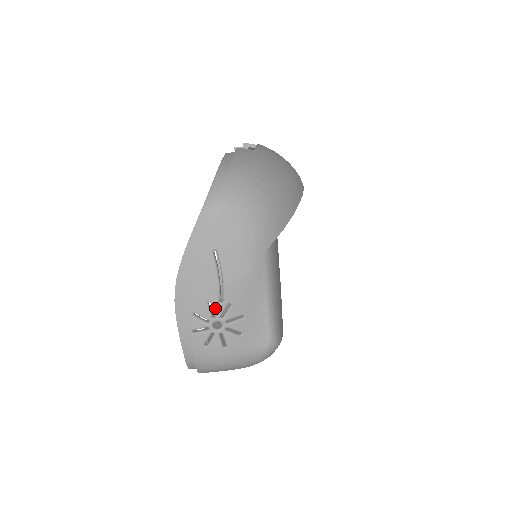
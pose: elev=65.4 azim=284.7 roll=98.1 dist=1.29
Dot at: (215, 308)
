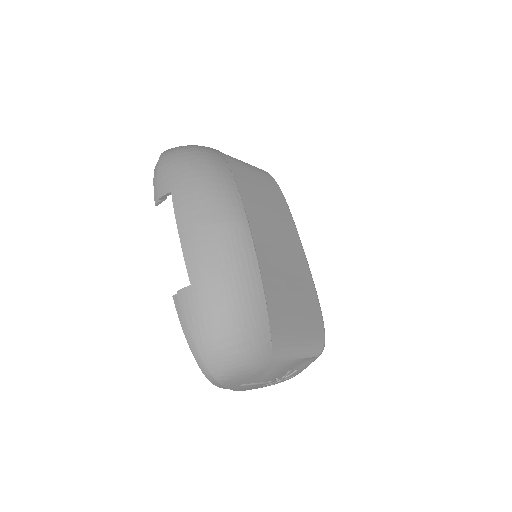
Dot at: (269, 383)
